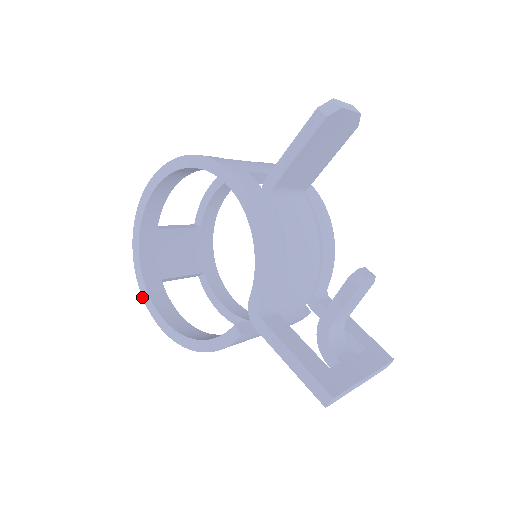
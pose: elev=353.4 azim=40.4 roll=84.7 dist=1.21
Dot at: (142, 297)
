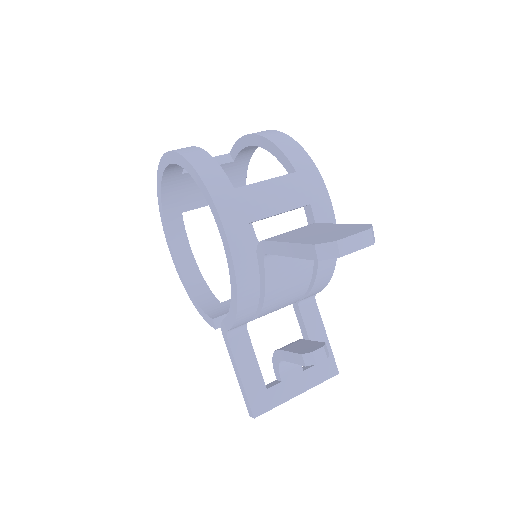
Dot at: (162, 225)
